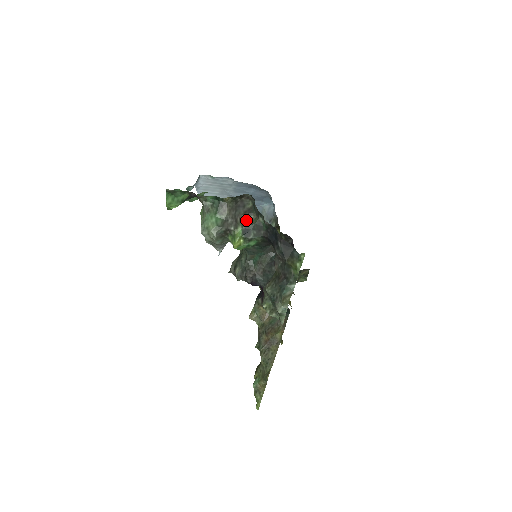
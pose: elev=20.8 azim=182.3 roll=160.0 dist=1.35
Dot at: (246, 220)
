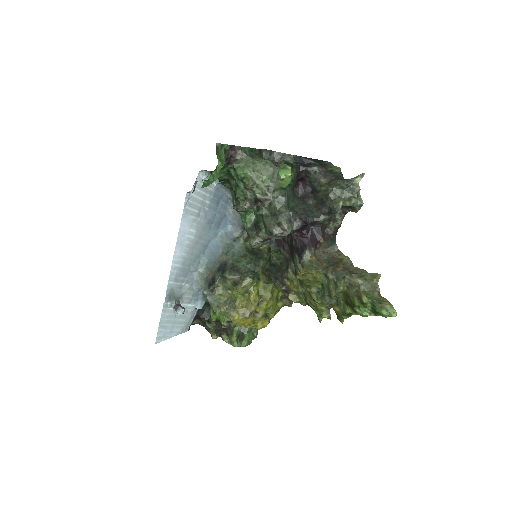
Dot at: occluded
